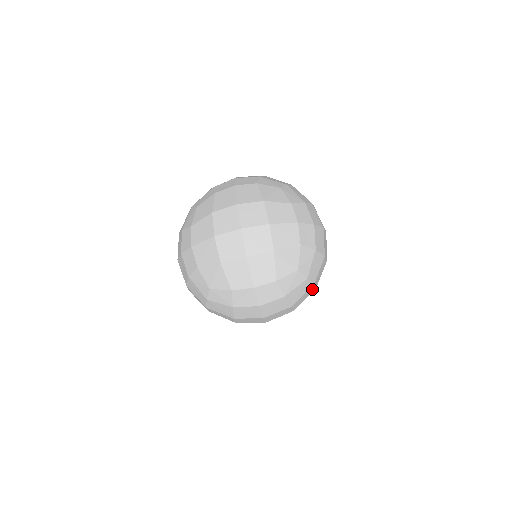
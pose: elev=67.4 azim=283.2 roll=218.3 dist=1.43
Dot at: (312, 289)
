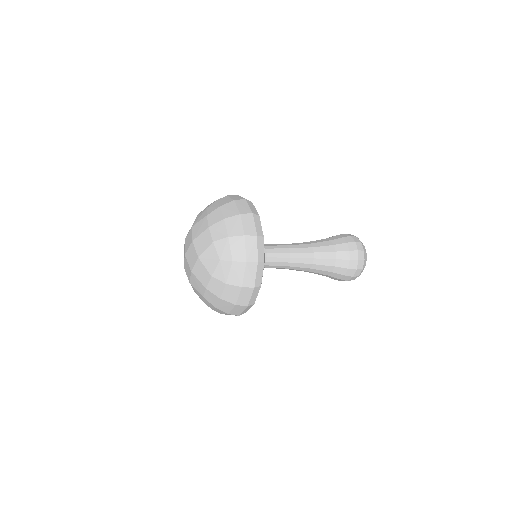
Dot at: (251, 265)
